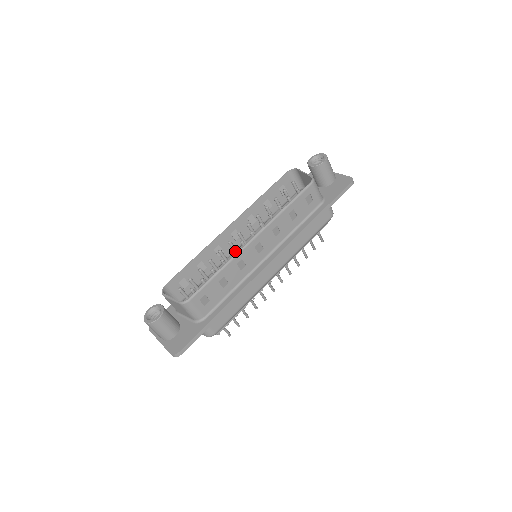
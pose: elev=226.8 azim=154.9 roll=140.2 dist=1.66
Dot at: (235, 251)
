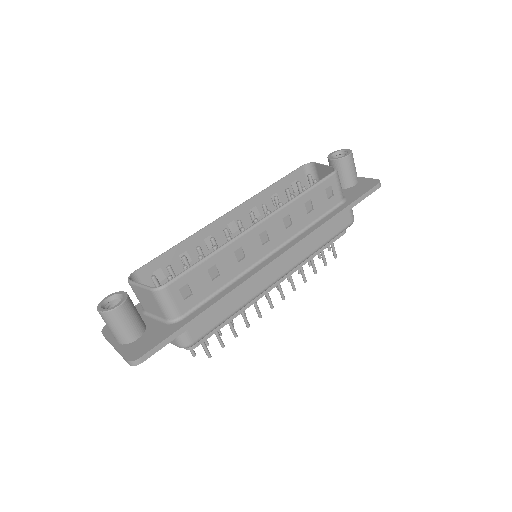
Dot at: occluded
